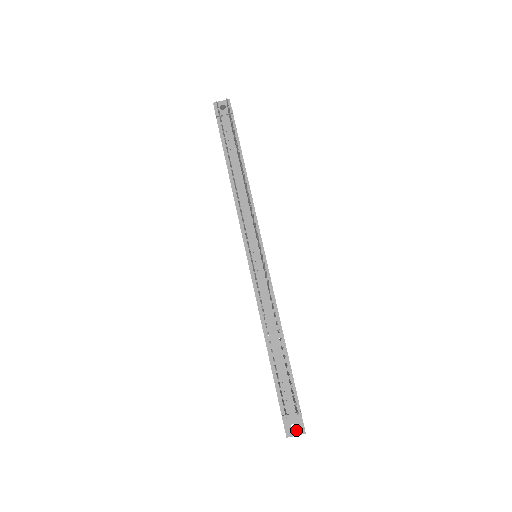
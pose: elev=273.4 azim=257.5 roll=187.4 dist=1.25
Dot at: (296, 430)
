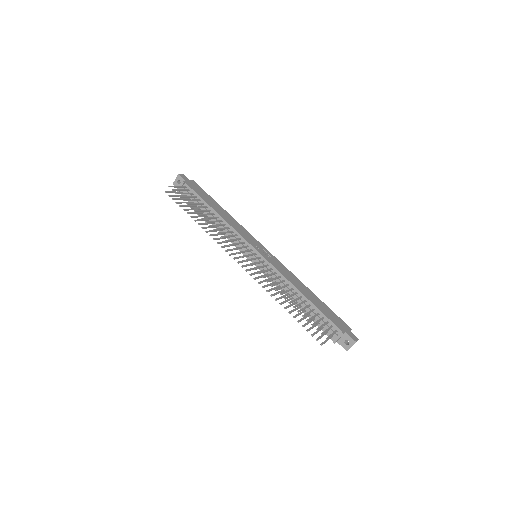
Dot at: (349, 344)
